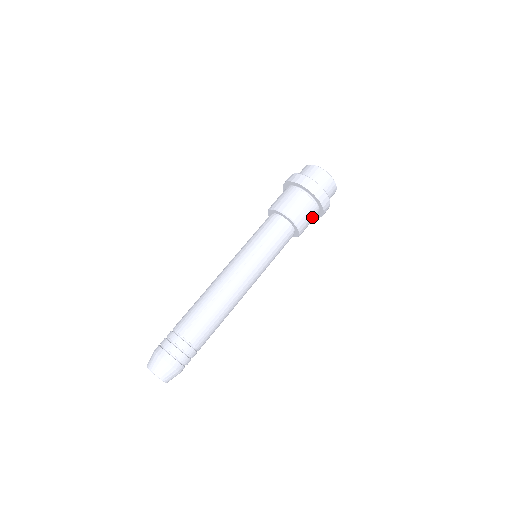
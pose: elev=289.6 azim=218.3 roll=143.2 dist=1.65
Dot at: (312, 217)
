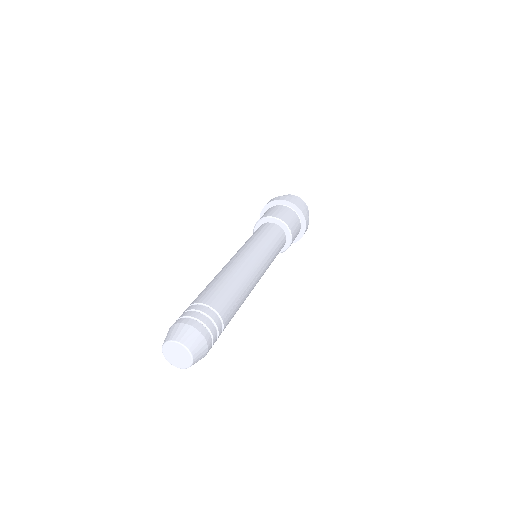
Dot at: (294, 219)
